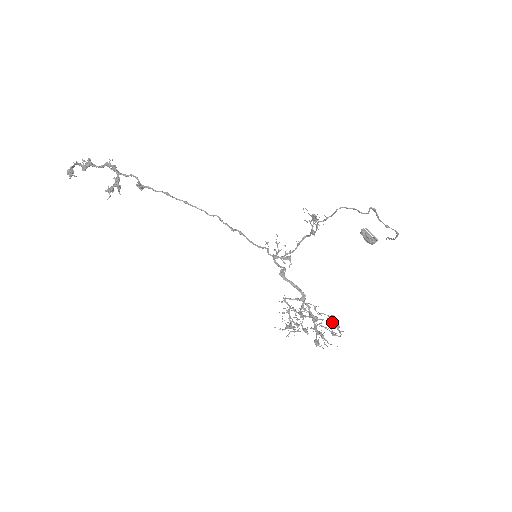
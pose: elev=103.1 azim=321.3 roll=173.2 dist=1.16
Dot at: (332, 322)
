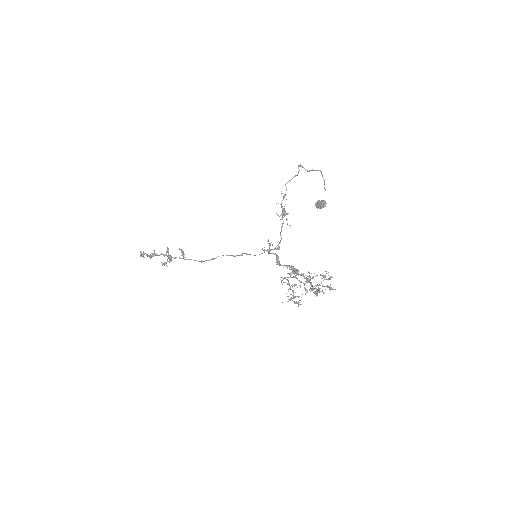
Dot at: (325, 279)
